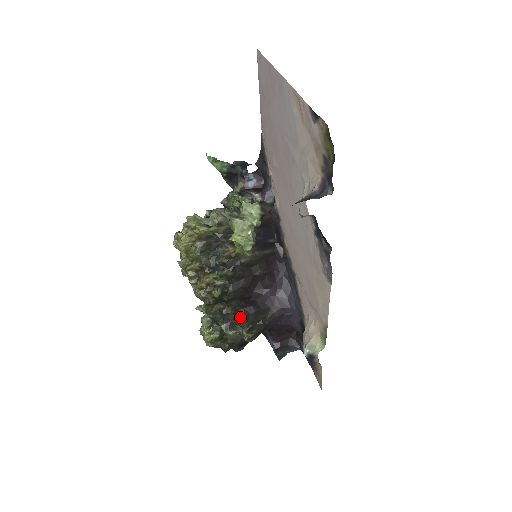
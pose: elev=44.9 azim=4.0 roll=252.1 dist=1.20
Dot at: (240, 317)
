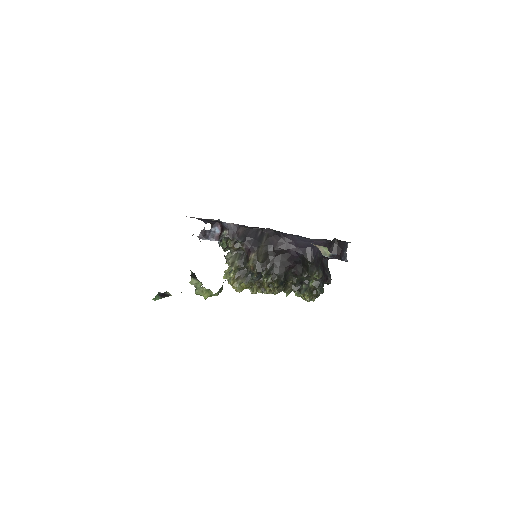
Dot at: (300, 276)
